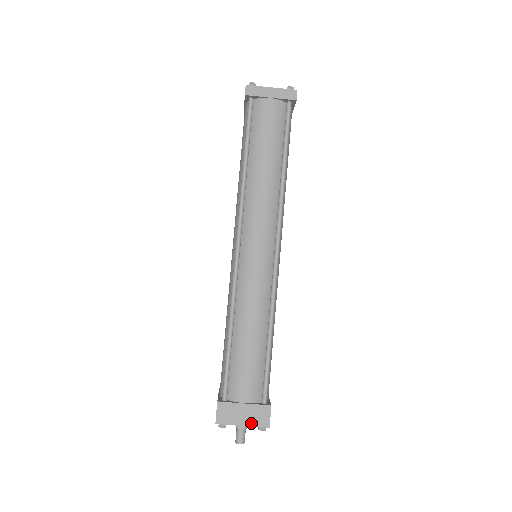
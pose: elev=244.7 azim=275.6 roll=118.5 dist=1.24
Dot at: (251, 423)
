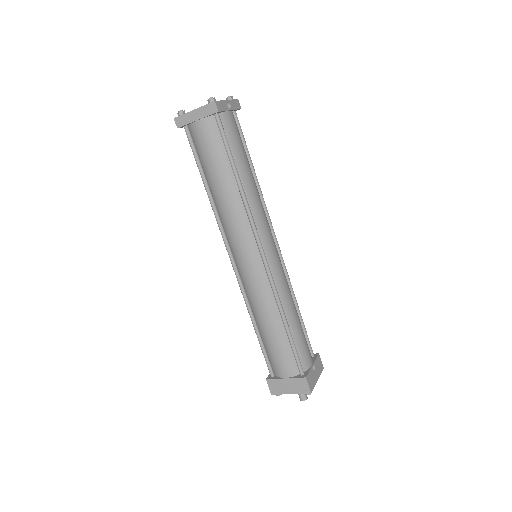
Dot at: (296, 391)
